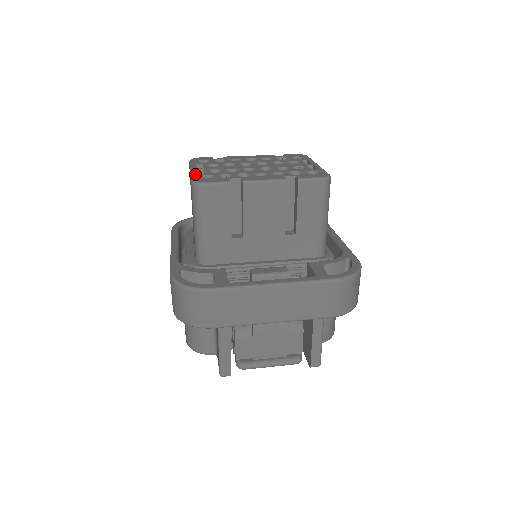
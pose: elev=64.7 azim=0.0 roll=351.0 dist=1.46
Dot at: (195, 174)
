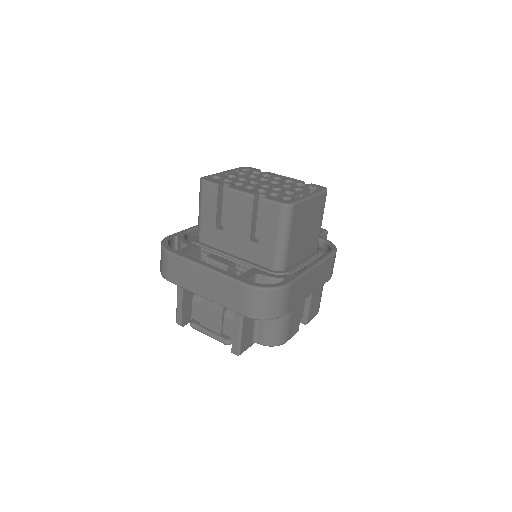
Dot at: (214, 174)
